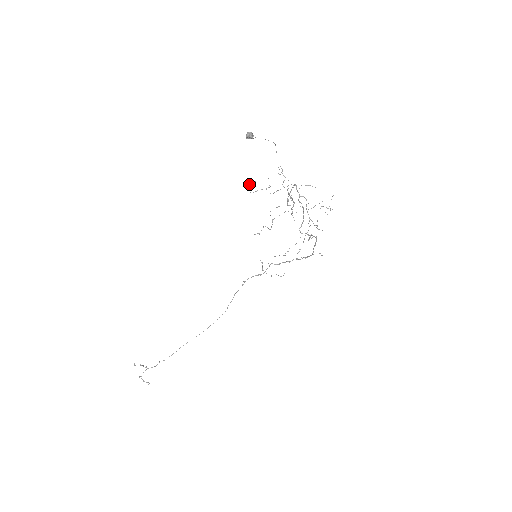
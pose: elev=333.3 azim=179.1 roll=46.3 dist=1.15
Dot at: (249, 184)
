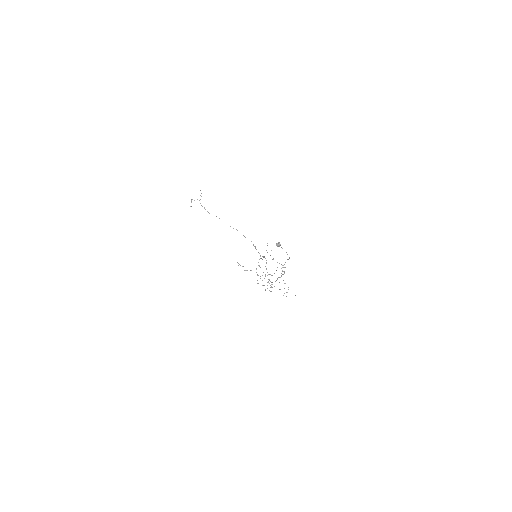
Dot at: occluded
